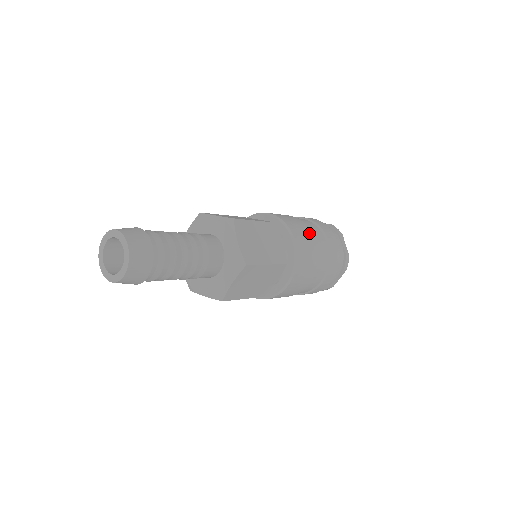
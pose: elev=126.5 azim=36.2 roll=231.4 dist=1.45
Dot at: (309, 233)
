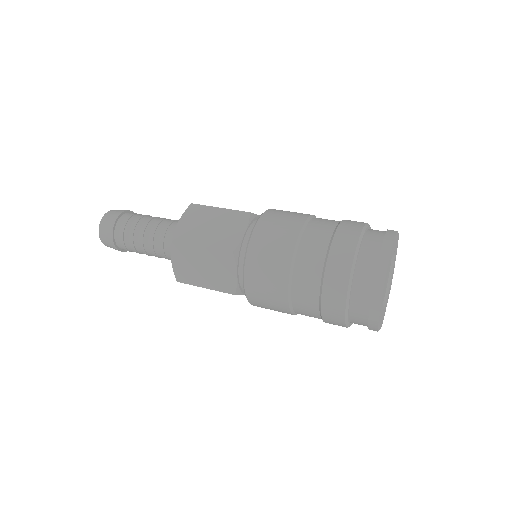
Dot at: (294, 226)
